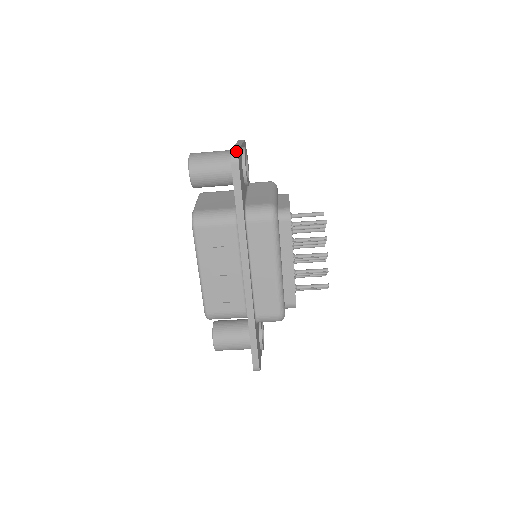
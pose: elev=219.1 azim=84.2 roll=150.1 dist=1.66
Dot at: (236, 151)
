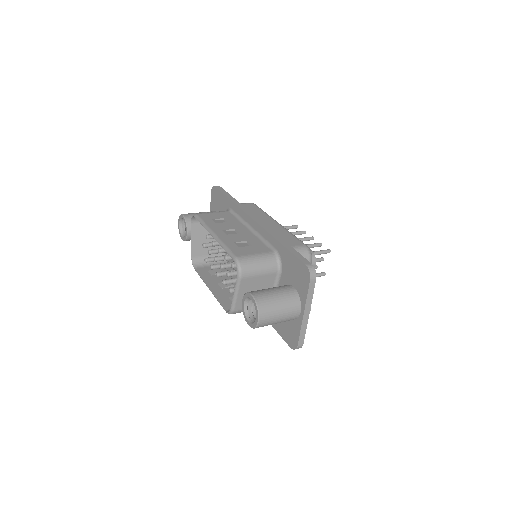
Dot at: occluded
